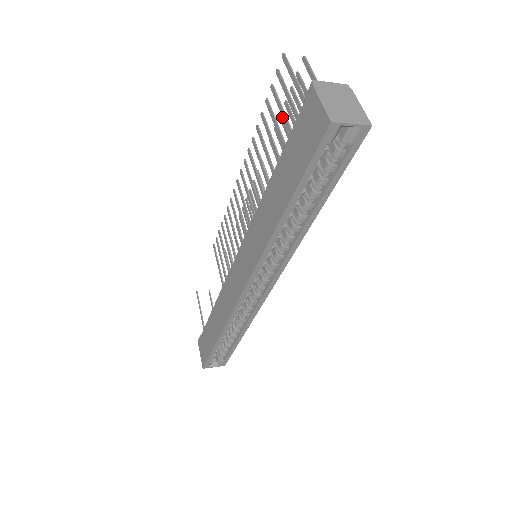
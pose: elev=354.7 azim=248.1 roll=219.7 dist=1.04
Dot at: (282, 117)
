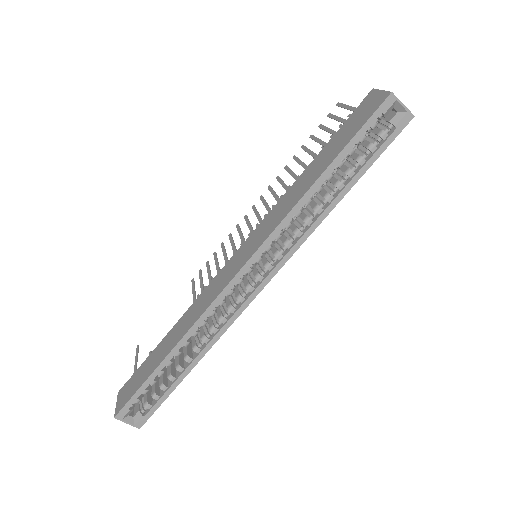
Dot at: (329, 132)
